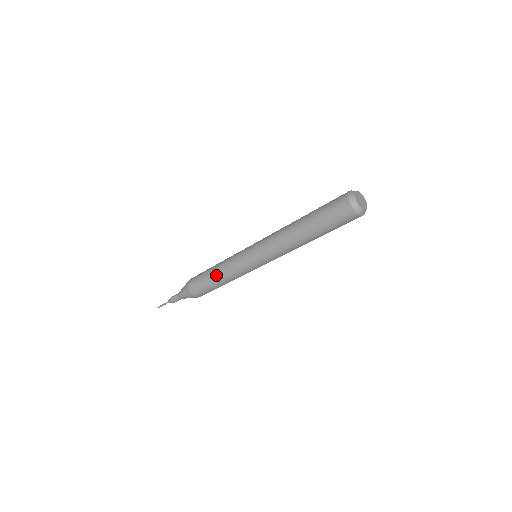
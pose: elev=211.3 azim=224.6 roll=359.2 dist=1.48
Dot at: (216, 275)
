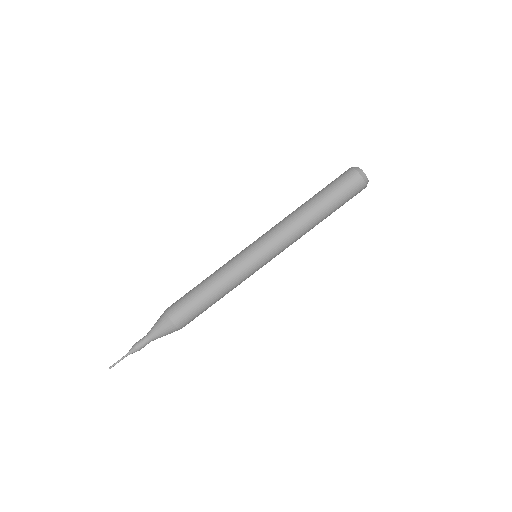
Dot at: (209, 284)
